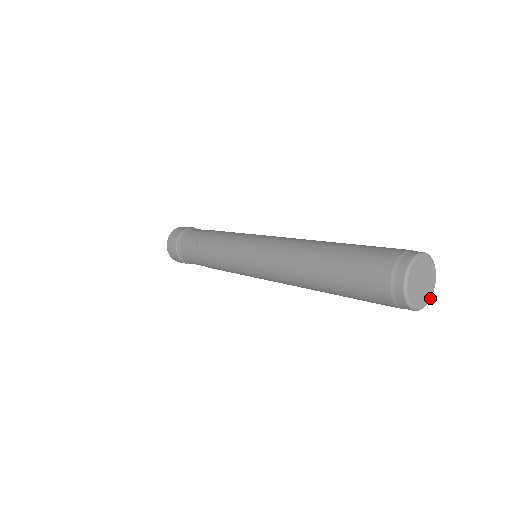
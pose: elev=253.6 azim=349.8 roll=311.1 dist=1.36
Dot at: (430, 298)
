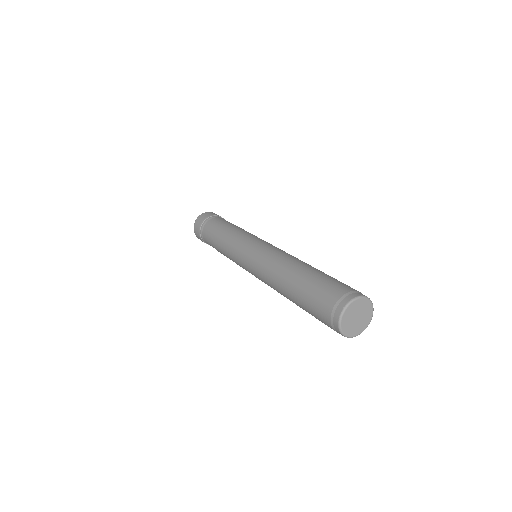
Dot at: (357, 335)
